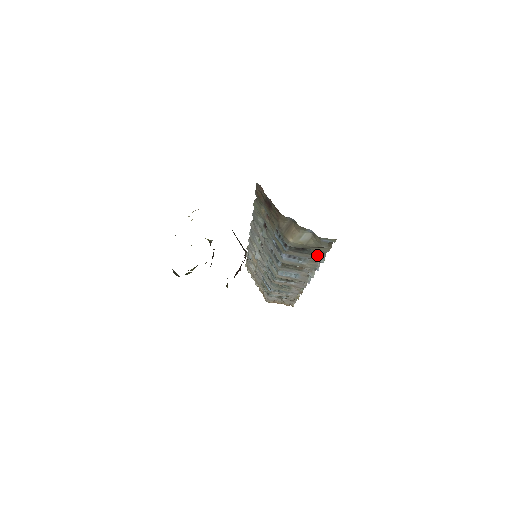
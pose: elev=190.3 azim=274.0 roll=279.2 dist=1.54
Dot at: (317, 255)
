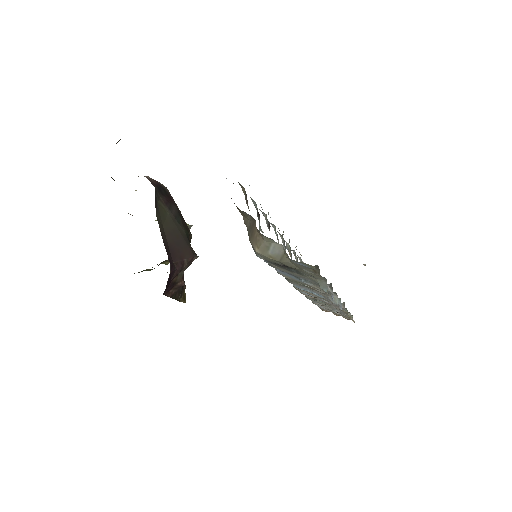
Dot at: (313, 279)
